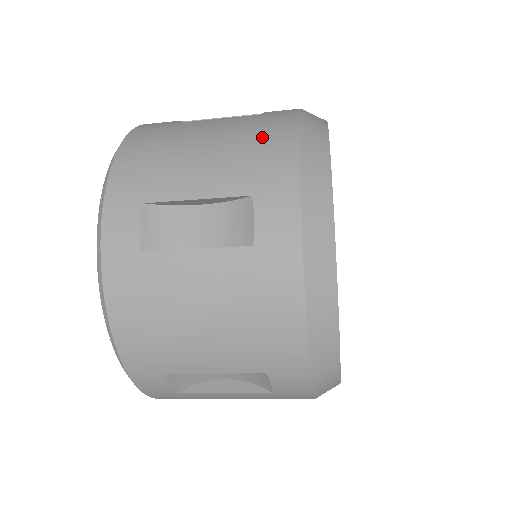
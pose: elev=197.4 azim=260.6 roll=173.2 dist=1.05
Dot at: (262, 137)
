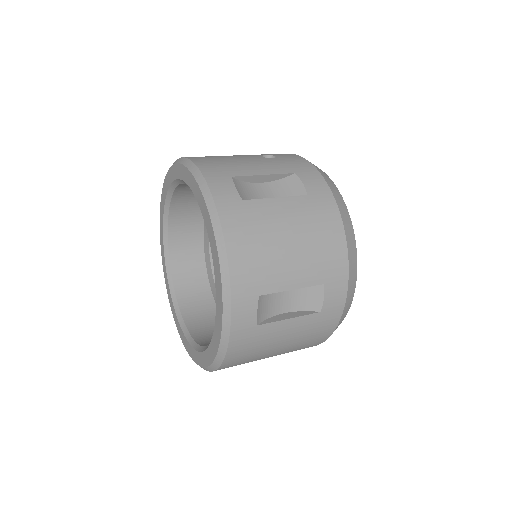
Dot at: (324, 234)
